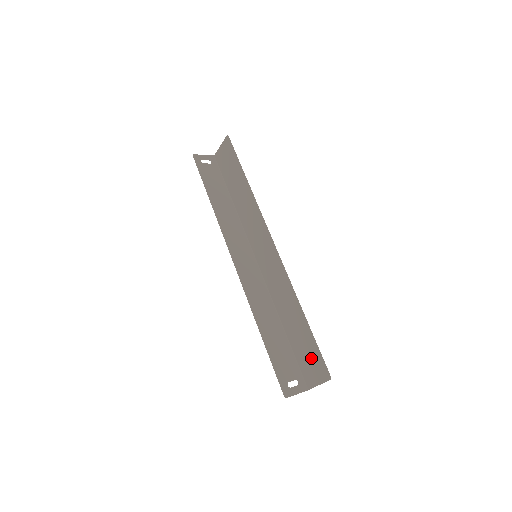
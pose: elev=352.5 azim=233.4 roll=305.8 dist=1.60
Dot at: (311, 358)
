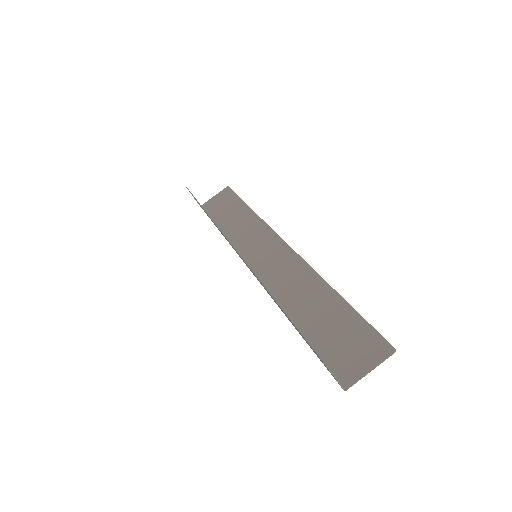
Dot at: (351, 339)
